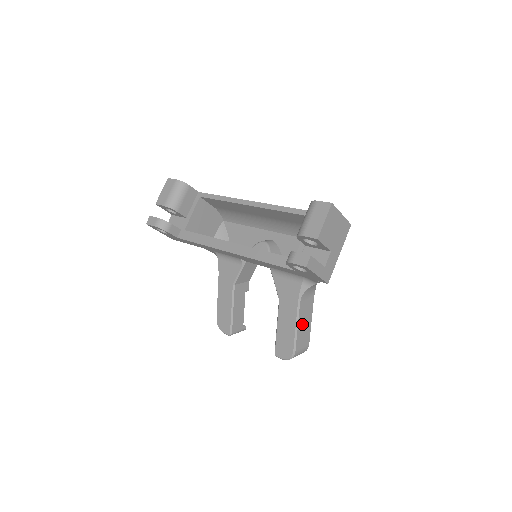
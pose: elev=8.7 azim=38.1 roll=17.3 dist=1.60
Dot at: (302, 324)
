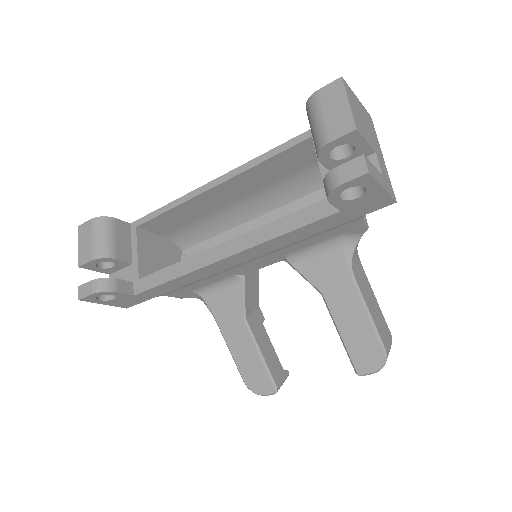
Dot at: (371, 307)
